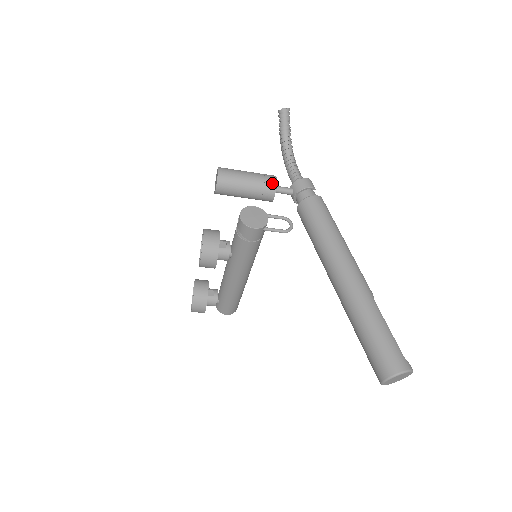
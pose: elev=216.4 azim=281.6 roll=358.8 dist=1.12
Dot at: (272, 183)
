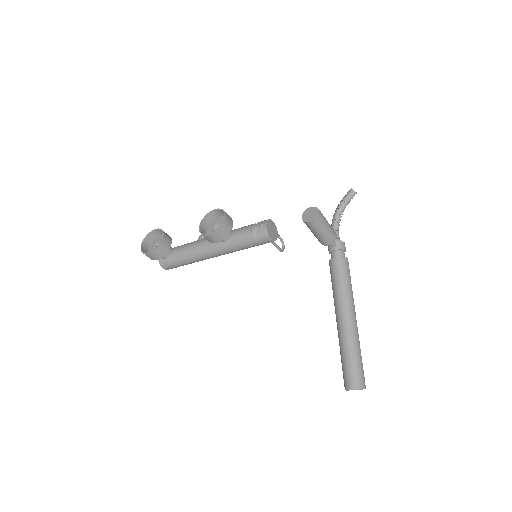
Dot at: (335, 237)
